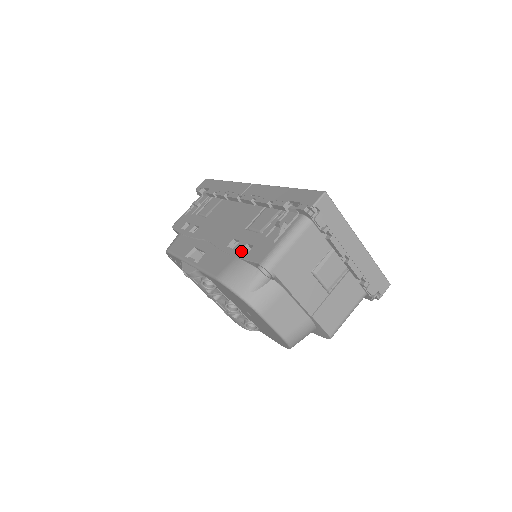
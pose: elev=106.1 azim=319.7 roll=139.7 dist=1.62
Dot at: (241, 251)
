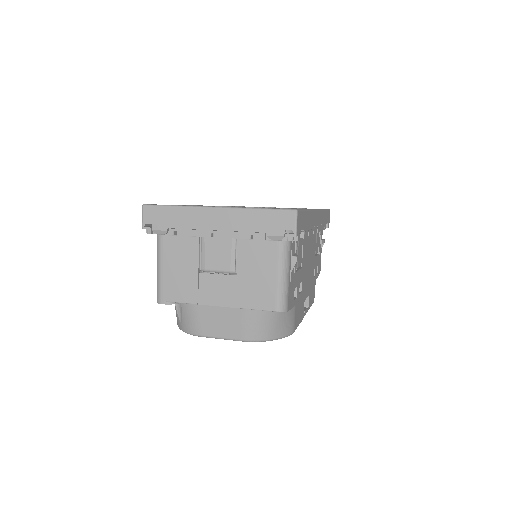
Dot at: occluded
